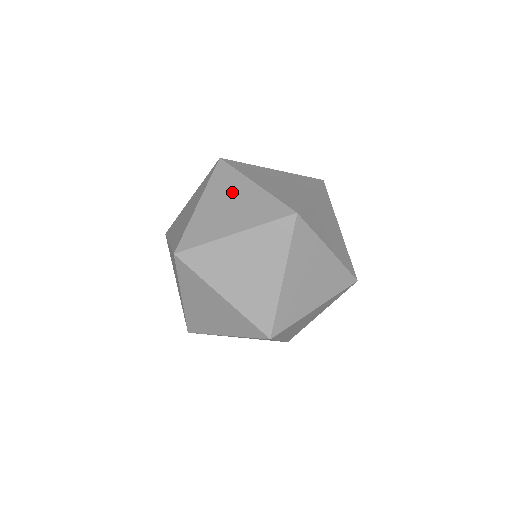
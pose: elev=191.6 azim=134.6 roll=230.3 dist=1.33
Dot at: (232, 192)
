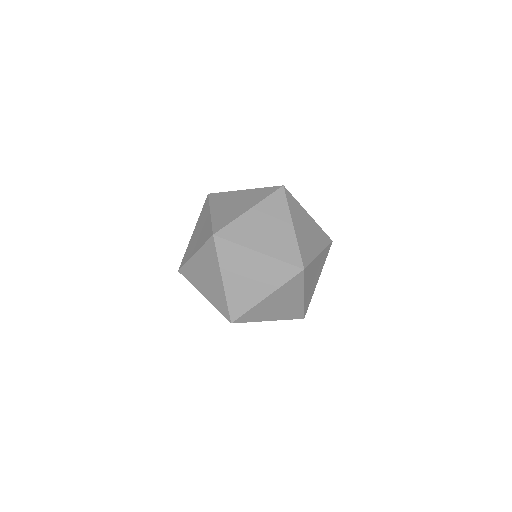
Dot at: occluded
